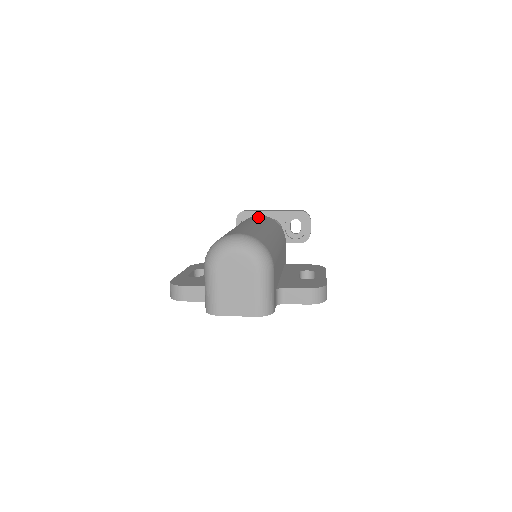
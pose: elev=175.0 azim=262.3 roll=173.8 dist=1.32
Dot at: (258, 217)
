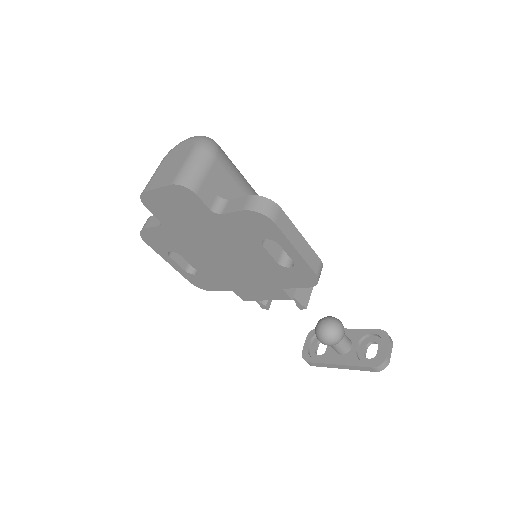
Dot at: occluded
